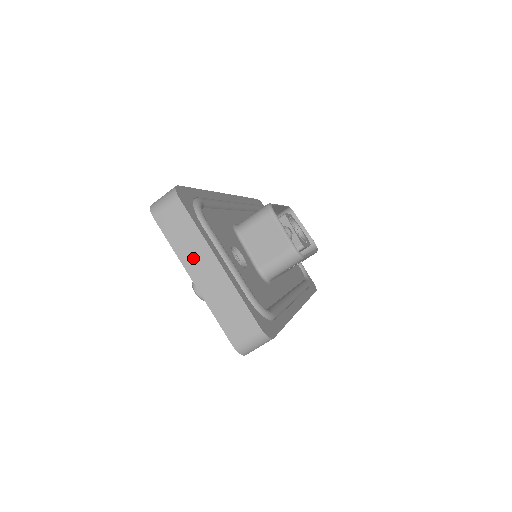
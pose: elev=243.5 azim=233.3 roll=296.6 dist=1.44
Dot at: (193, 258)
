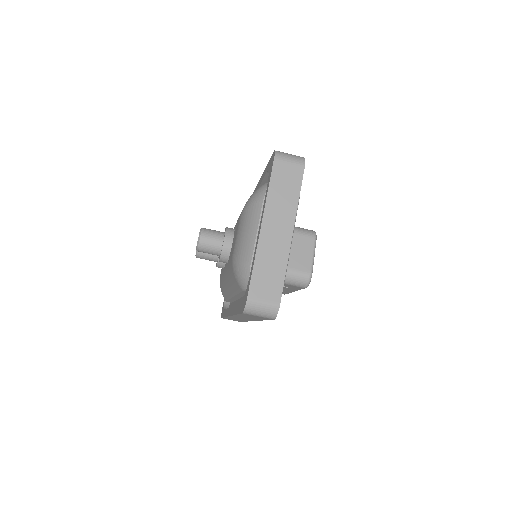
Dot at: (277, 213)
